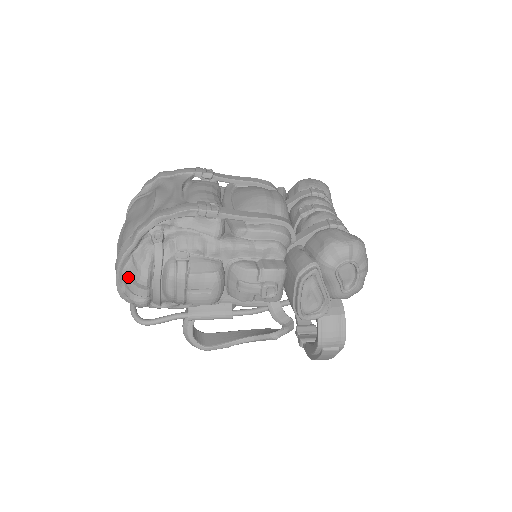
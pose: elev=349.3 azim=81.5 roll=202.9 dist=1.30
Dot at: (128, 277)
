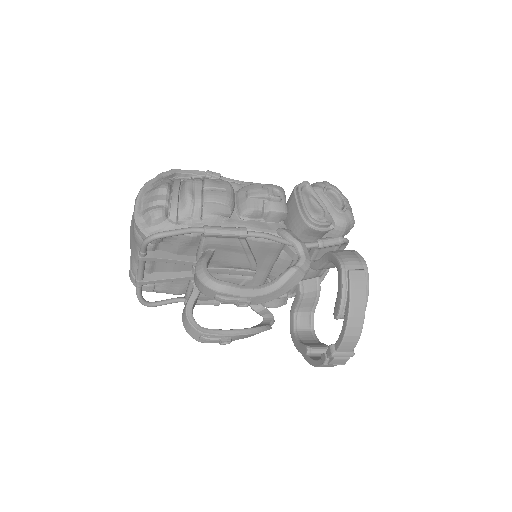
Dot at: (148, 195)
